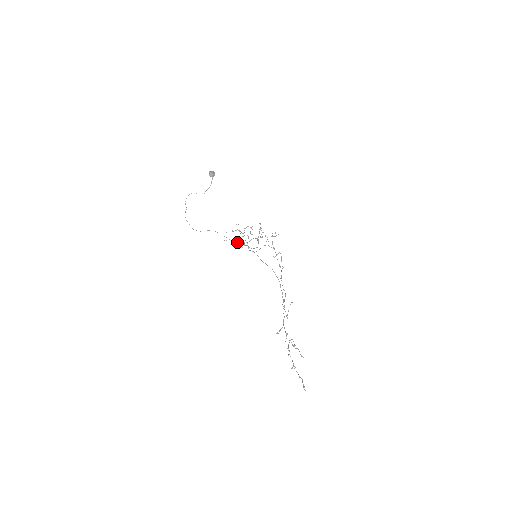
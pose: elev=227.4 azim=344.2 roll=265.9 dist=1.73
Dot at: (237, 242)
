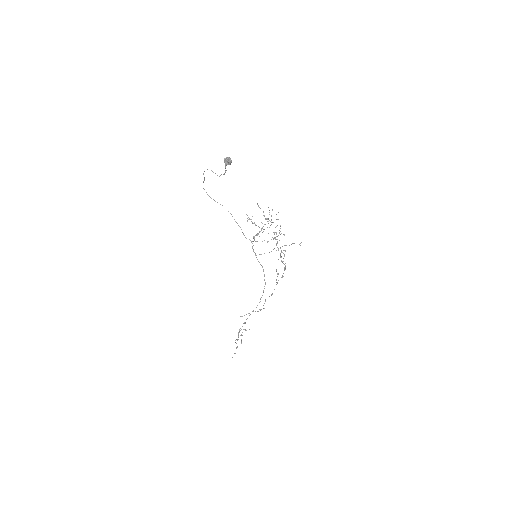
Dot at: occluded
